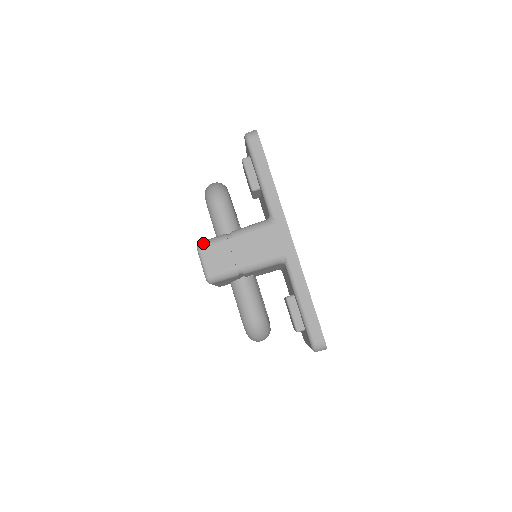
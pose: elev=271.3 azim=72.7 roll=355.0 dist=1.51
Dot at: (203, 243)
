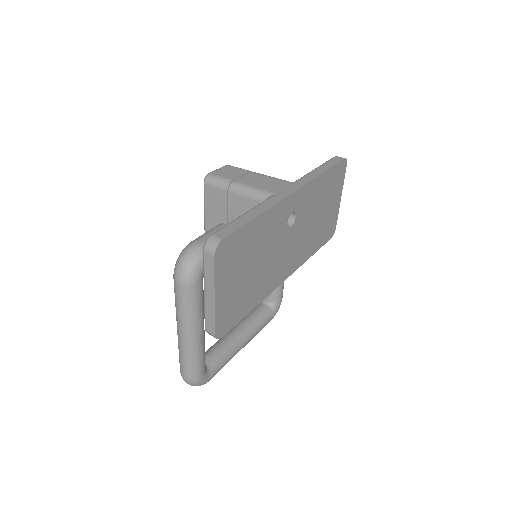
Dot at: (233, 166)
